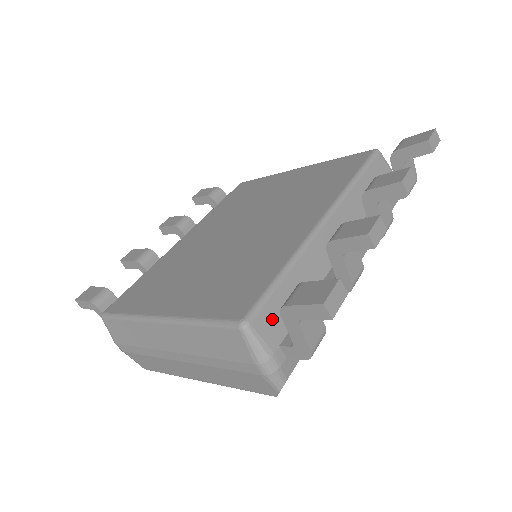
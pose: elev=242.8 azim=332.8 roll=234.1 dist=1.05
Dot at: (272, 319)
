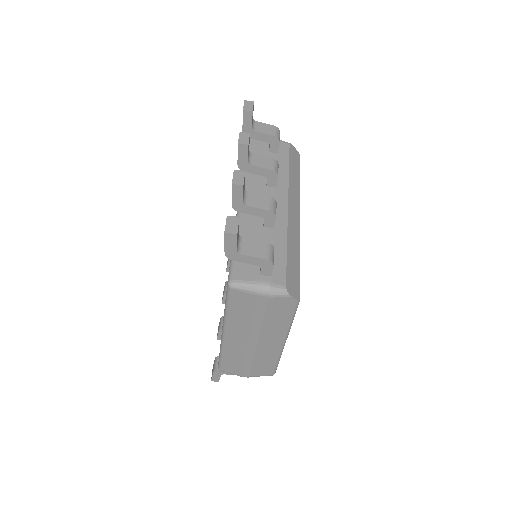
Dot at: (244, 268)
